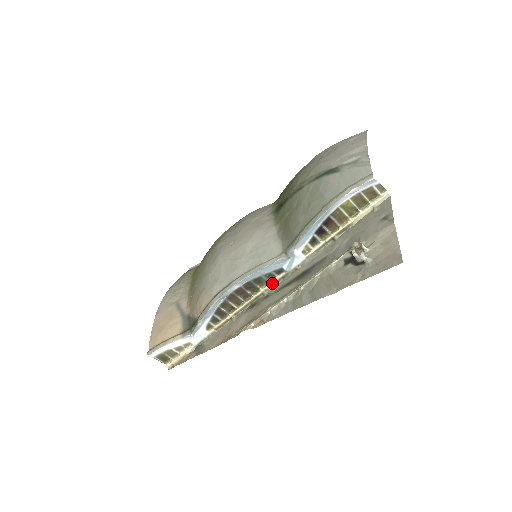
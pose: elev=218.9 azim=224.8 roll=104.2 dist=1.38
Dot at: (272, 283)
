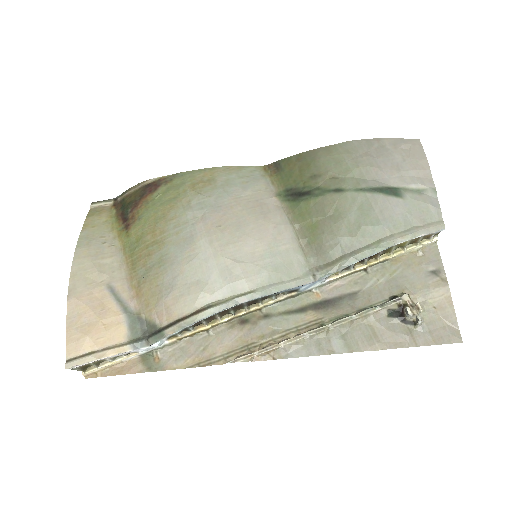
Dot at: (277, 300)
